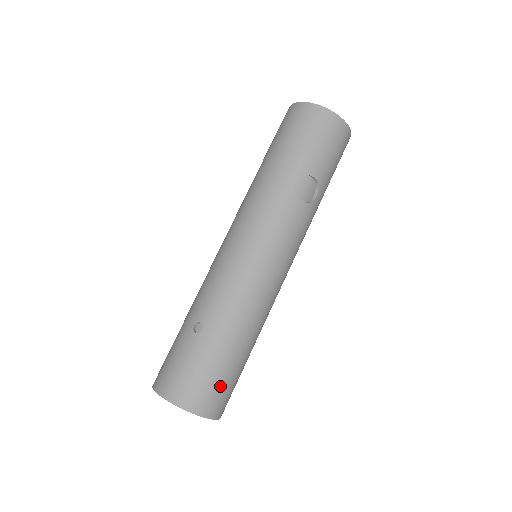
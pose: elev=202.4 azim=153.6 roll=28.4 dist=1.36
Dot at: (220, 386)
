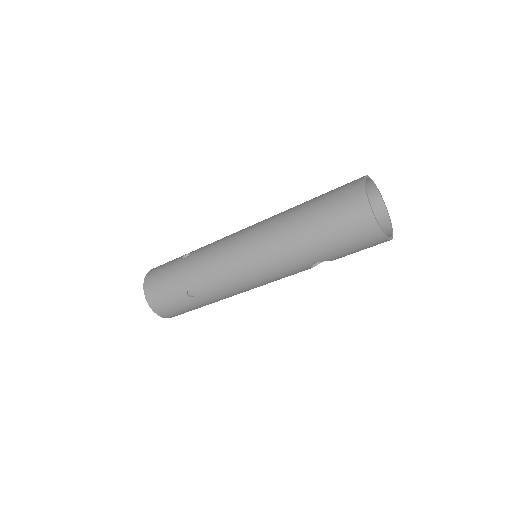
Dot at: occluded
